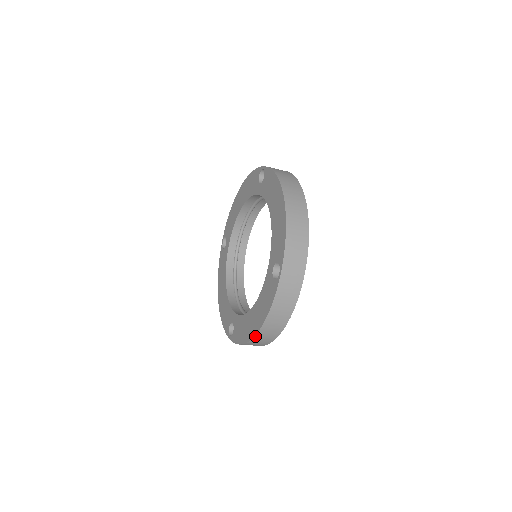
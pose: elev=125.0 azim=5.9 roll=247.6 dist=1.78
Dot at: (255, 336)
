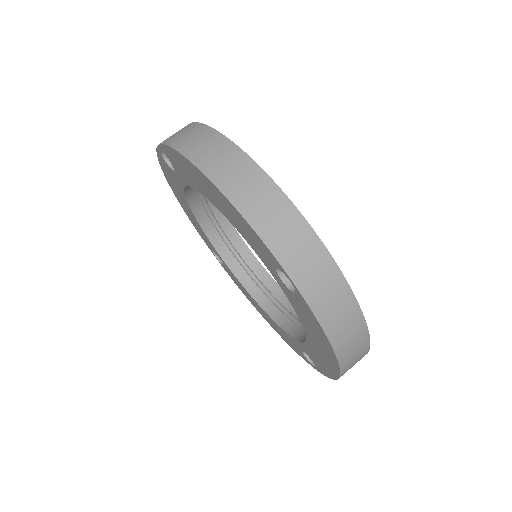
Dot at: (341, 370)
